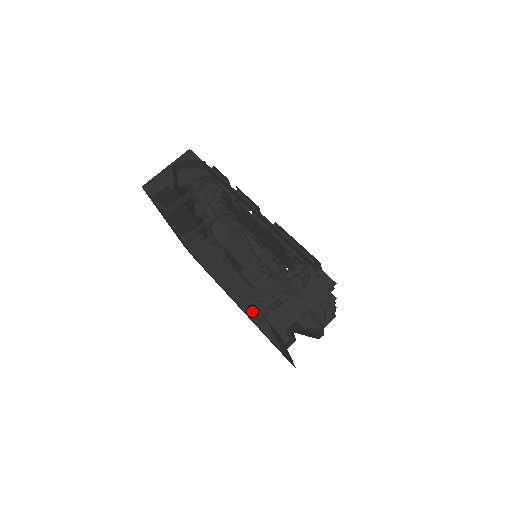
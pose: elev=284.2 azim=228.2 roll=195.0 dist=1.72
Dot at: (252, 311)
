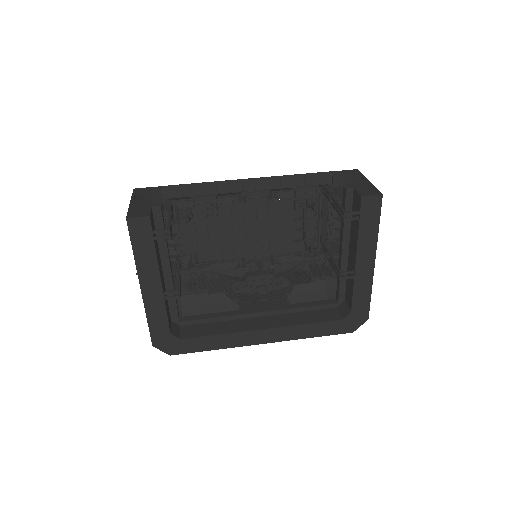
Dot at: (307, 281)
